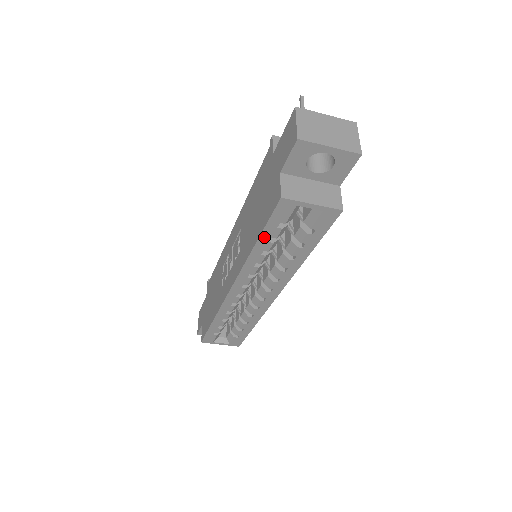
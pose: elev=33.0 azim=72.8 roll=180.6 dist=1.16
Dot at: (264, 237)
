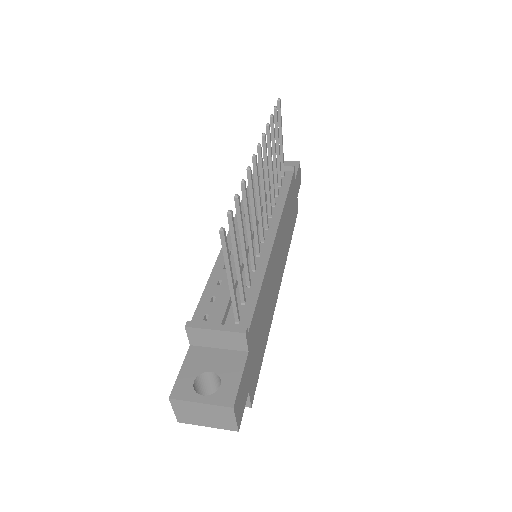
Dot at: occluded
